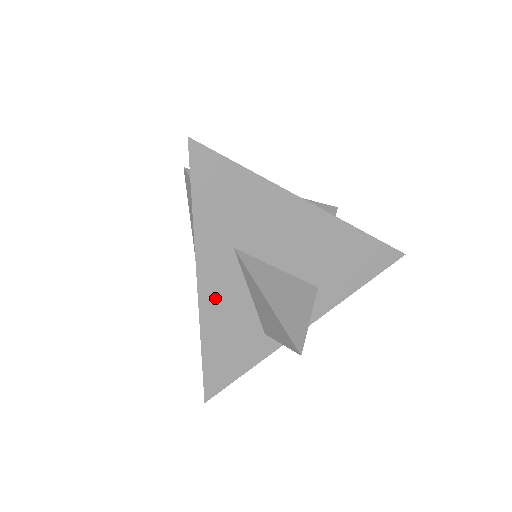
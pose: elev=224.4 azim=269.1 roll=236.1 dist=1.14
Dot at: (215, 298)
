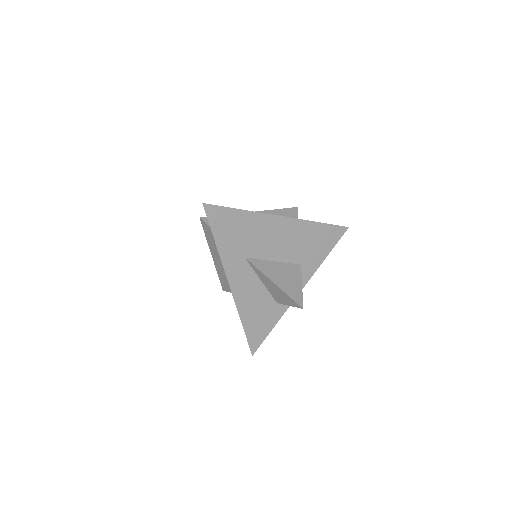
Dot at: (242, 291)
